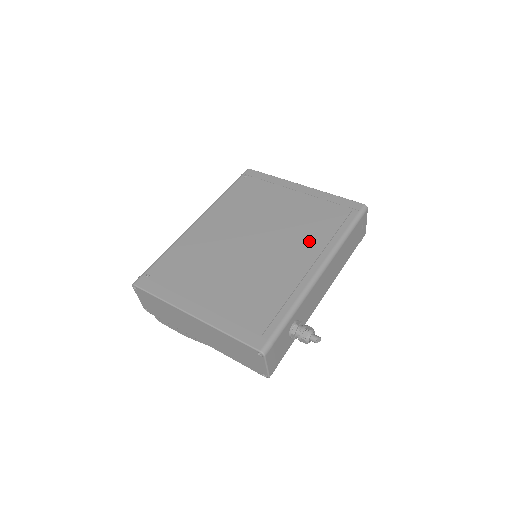
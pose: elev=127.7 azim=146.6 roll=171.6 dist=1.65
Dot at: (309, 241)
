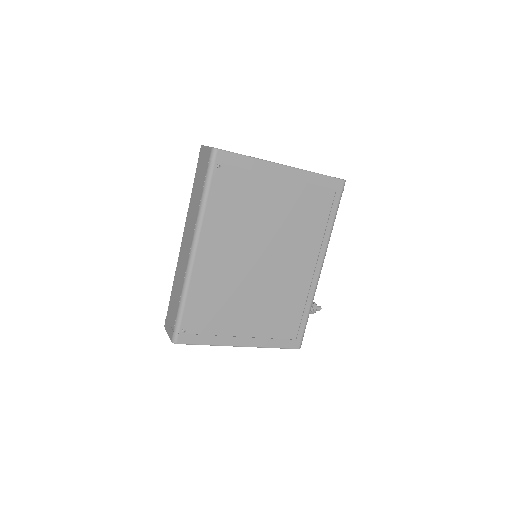
Dot at: (308, 242)
